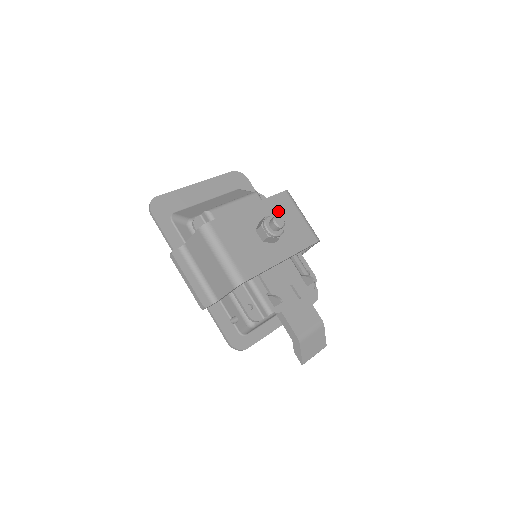
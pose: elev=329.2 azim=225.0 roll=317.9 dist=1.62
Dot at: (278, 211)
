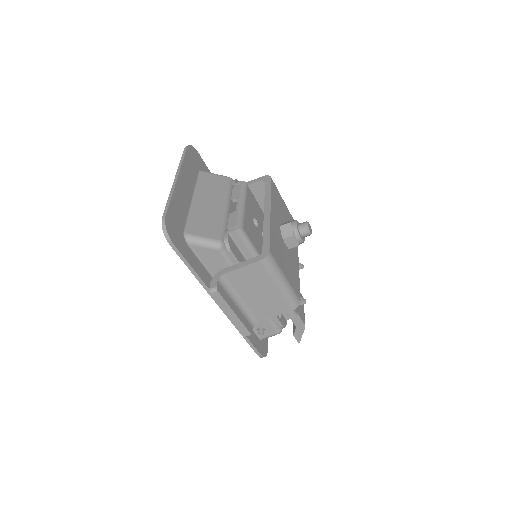
Dot at: (279, 206)
